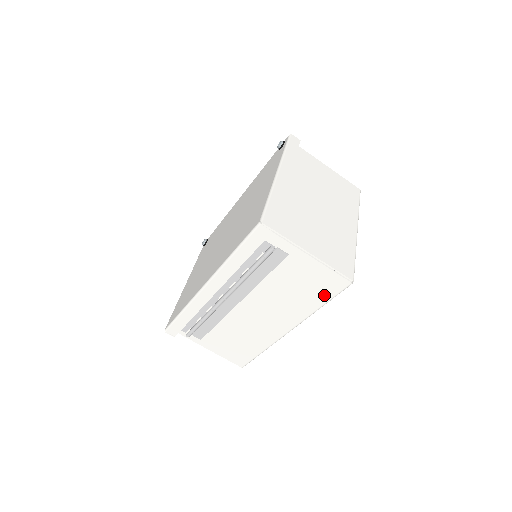
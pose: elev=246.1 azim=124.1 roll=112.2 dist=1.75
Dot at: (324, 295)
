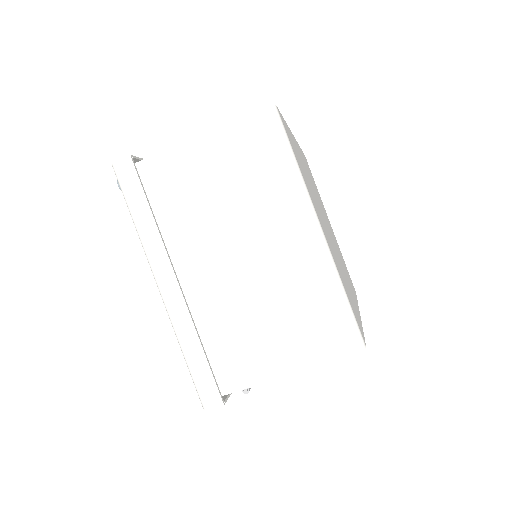
Dot at: occluded
